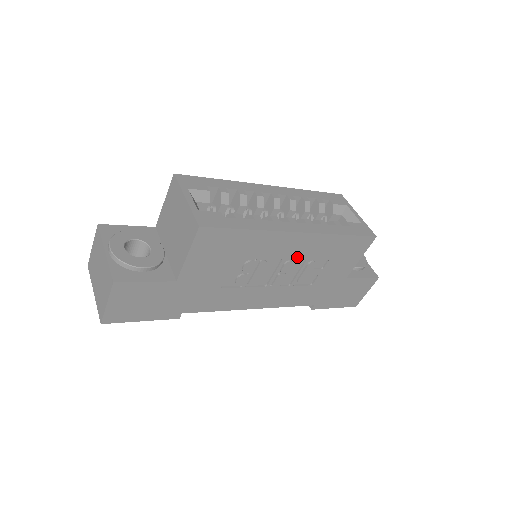
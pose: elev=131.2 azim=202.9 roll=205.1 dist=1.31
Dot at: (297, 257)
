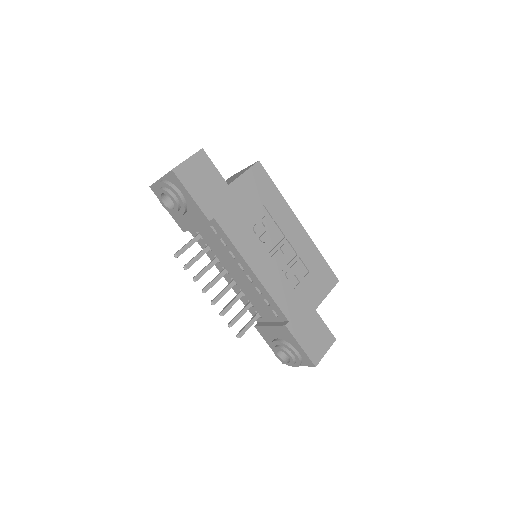
Dot at: (293, 245)
